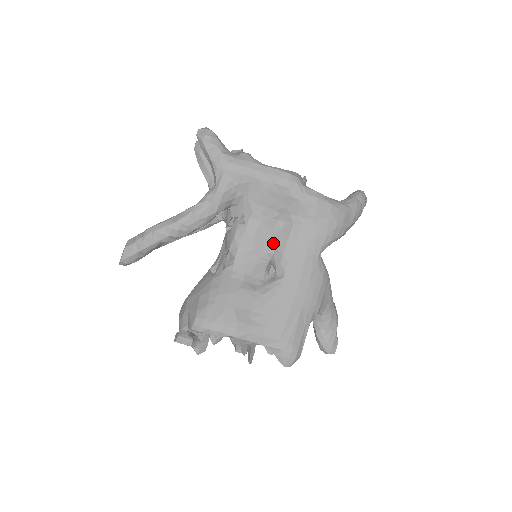
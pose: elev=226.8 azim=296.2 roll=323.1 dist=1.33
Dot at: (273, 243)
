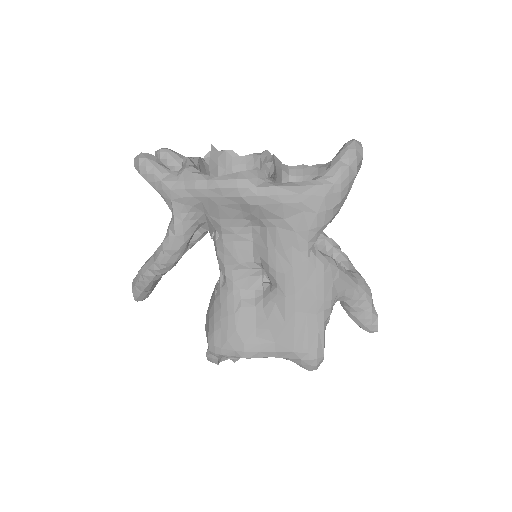
Dot at: (256, 251)
